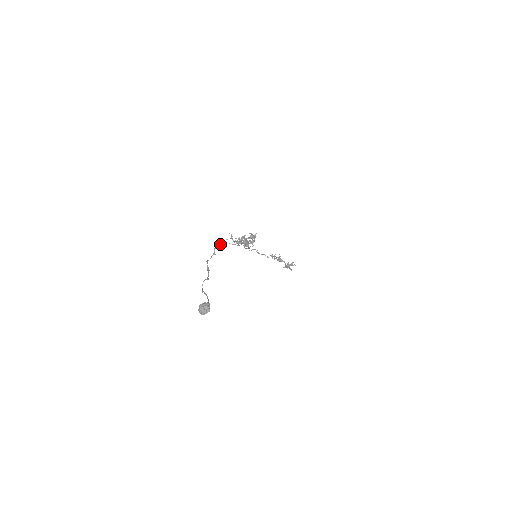
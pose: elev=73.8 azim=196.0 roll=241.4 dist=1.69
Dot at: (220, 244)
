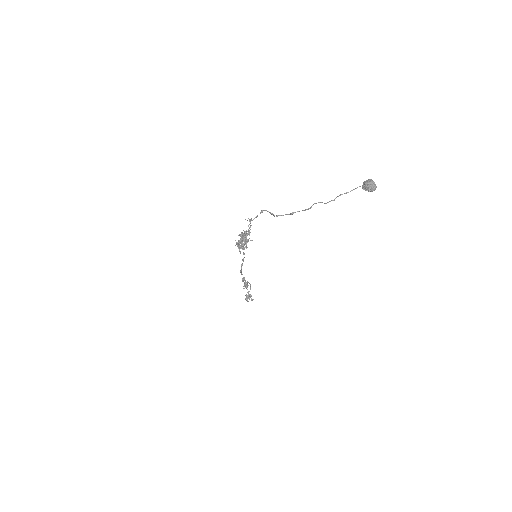
Dot at: (262, 210)
